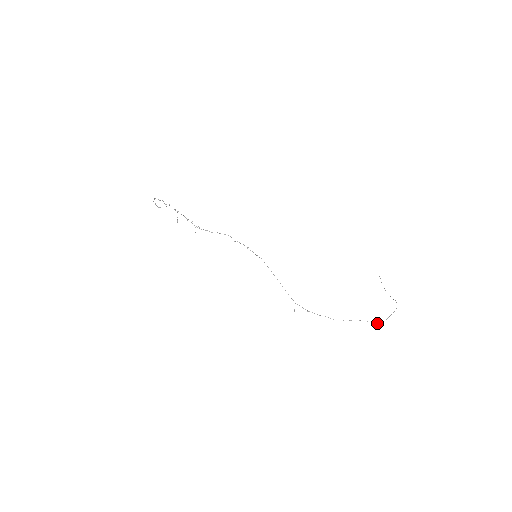
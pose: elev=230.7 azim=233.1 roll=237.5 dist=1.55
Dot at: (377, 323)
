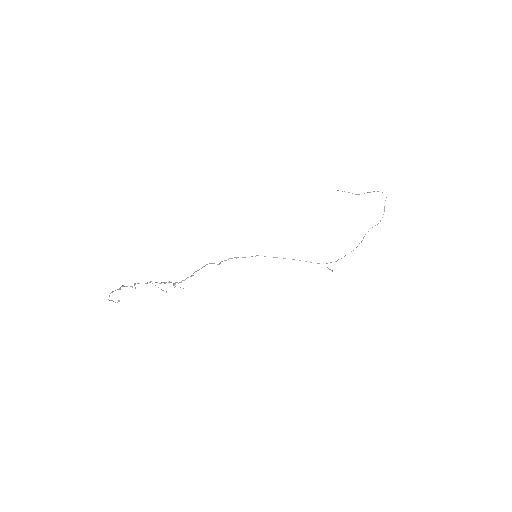
Dot at: (380, 221)
